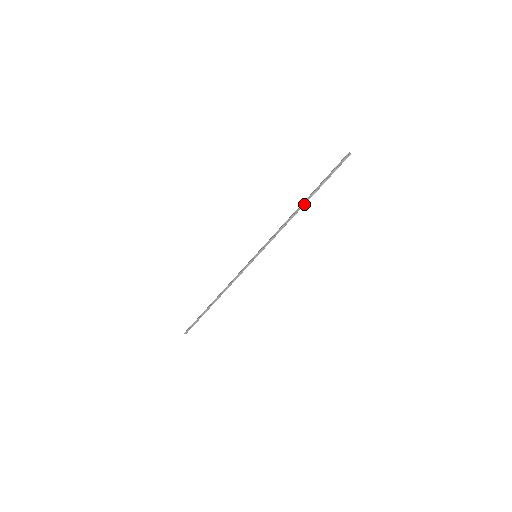
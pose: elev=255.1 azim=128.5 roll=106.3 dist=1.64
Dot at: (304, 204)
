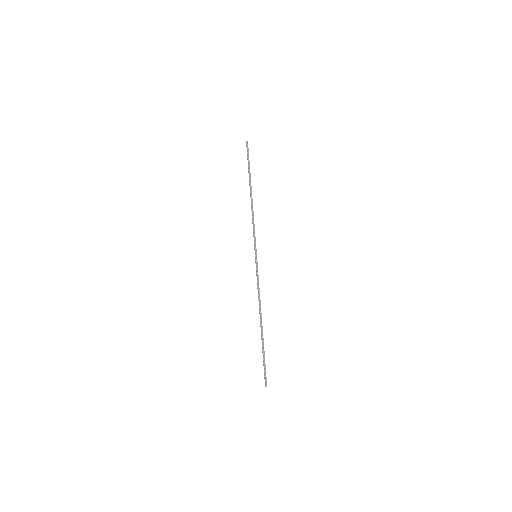
Dot at: (251, 191)
